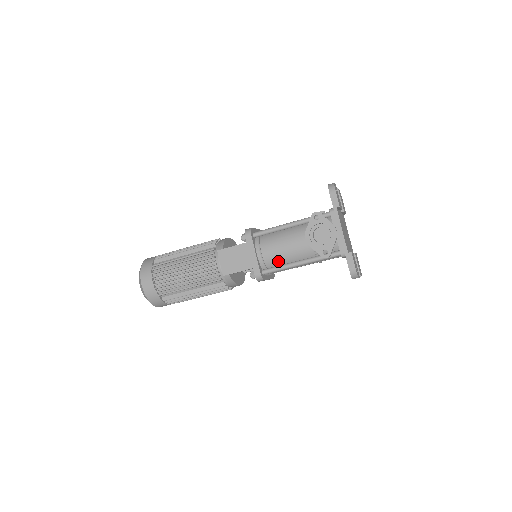
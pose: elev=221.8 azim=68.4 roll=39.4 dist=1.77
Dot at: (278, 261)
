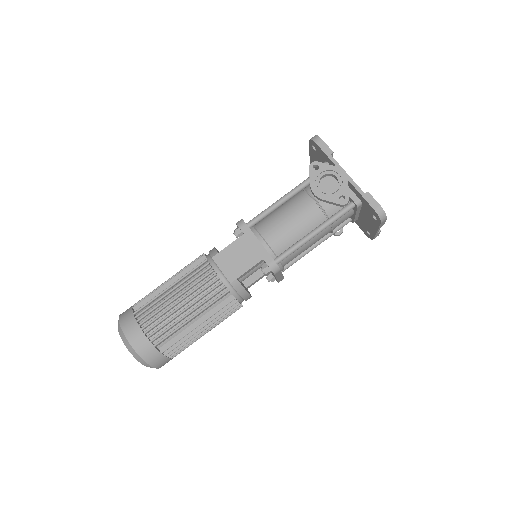
Dot at: (287, 243)
